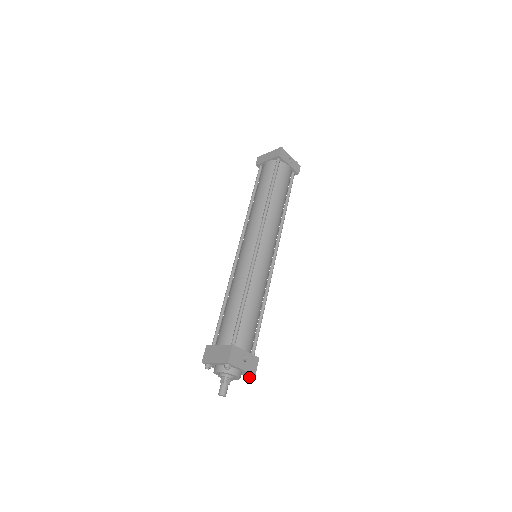
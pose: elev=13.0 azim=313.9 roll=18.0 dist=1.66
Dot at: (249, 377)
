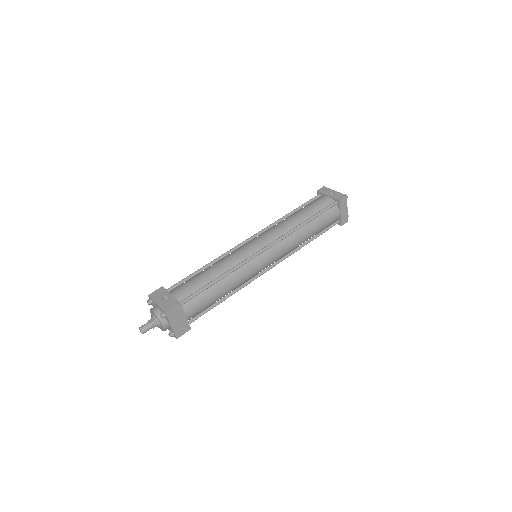
Dot at: (162, 315)
